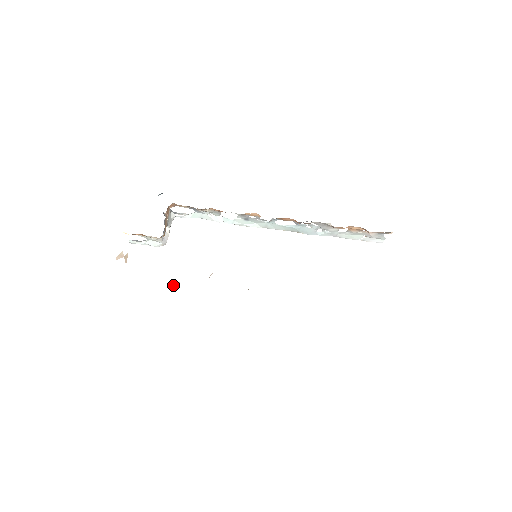
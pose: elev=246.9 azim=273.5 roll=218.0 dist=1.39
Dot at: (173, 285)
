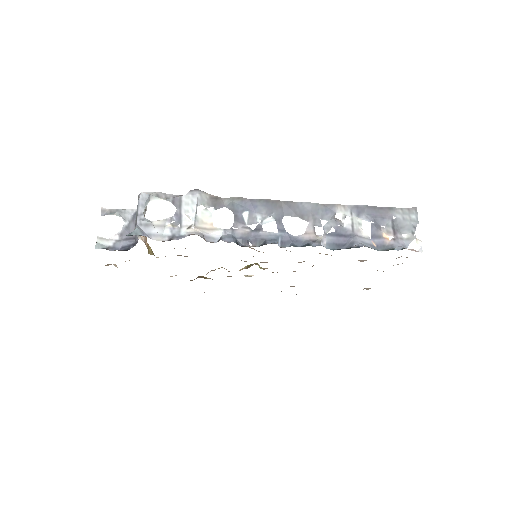
Dot at: (172, 276)
